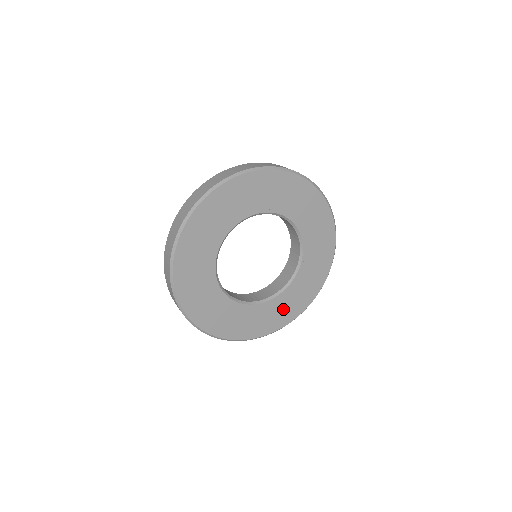
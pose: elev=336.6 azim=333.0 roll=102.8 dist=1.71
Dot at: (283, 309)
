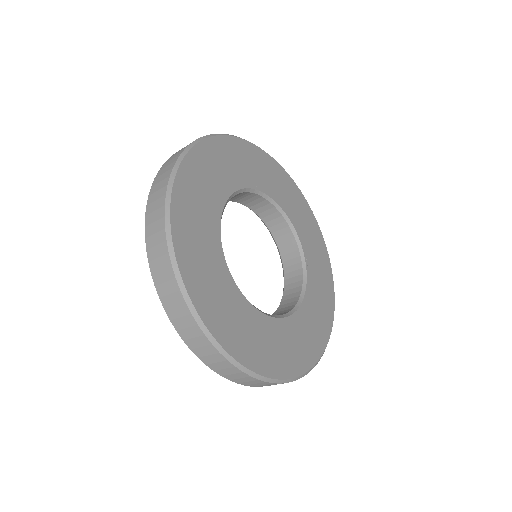
Dot at: (310, 330)
